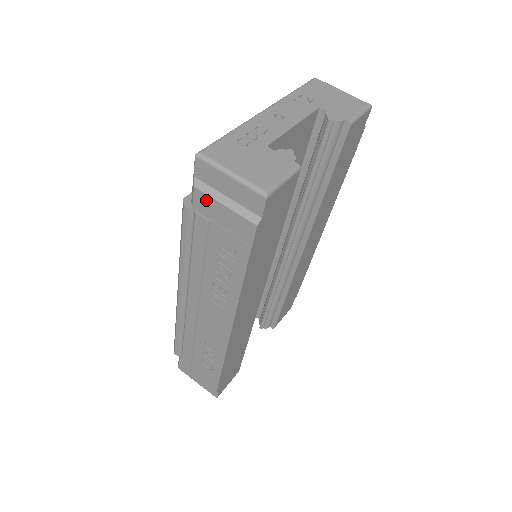
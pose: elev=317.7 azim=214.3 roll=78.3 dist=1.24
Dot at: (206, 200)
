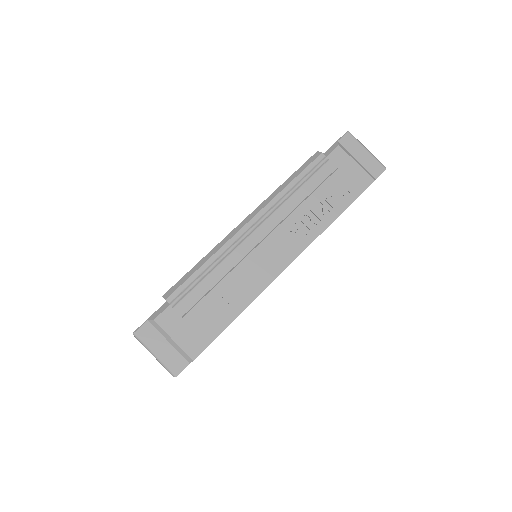
Dot at: (343, 155)
